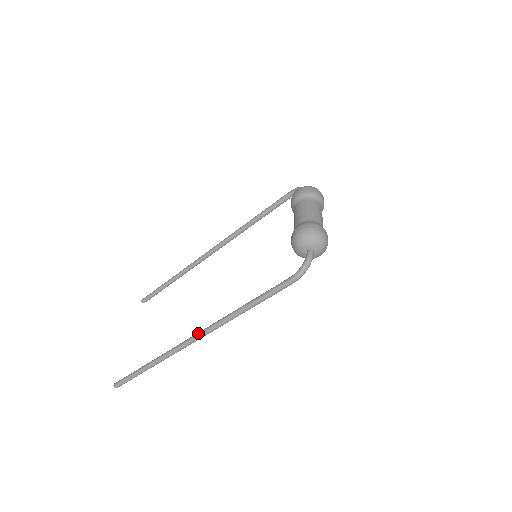
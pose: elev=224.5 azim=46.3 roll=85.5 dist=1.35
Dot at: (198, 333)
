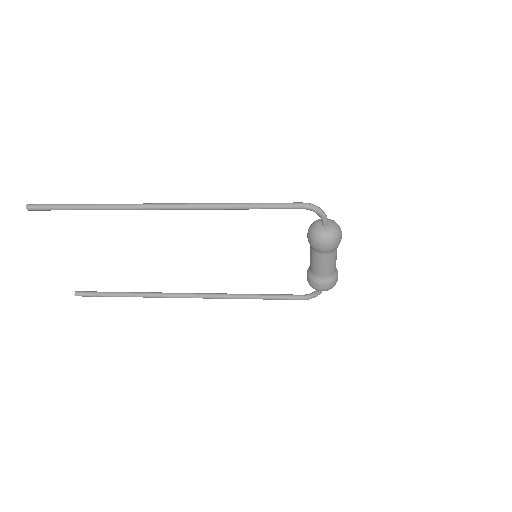
Dot at: occluded
